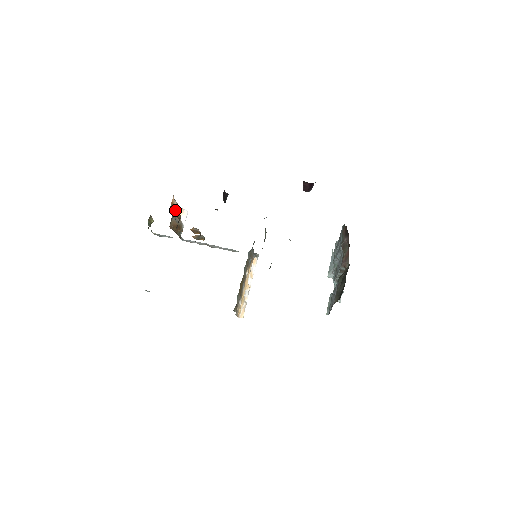
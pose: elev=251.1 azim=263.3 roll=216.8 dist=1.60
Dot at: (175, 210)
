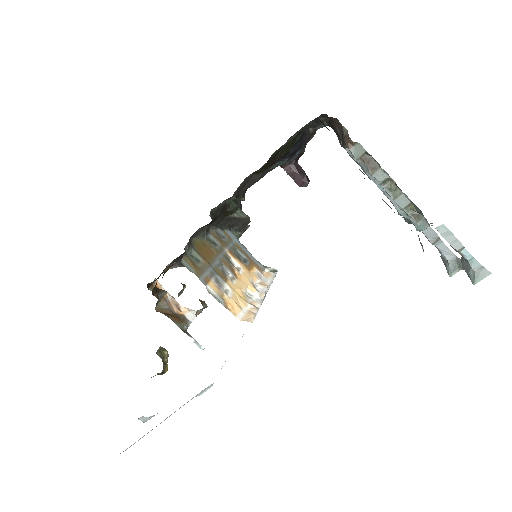
Dot at: (169, 302)
